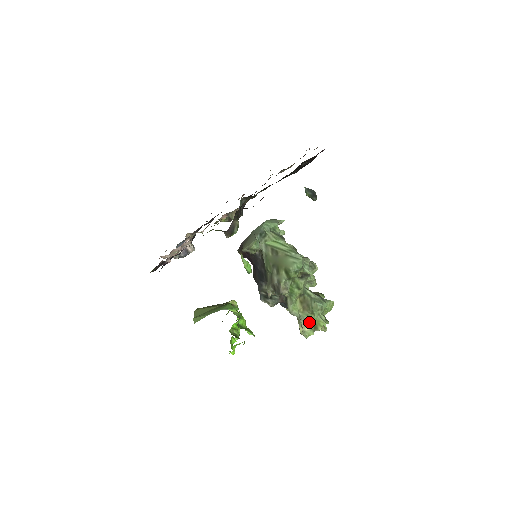
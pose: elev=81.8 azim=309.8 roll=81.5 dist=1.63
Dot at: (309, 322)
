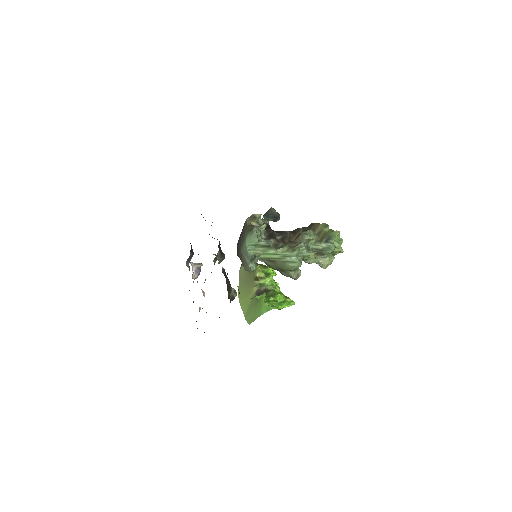
Dot at: (327, 257)
